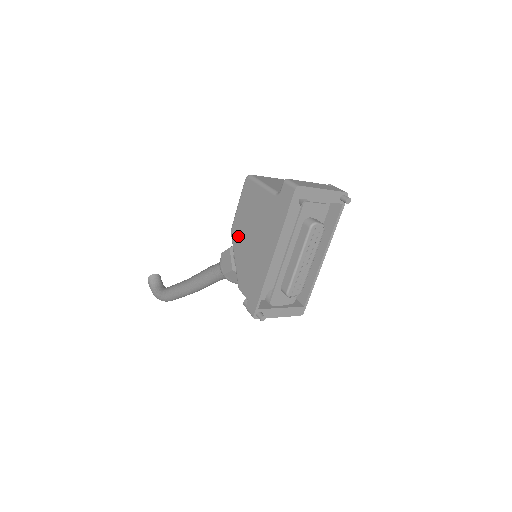
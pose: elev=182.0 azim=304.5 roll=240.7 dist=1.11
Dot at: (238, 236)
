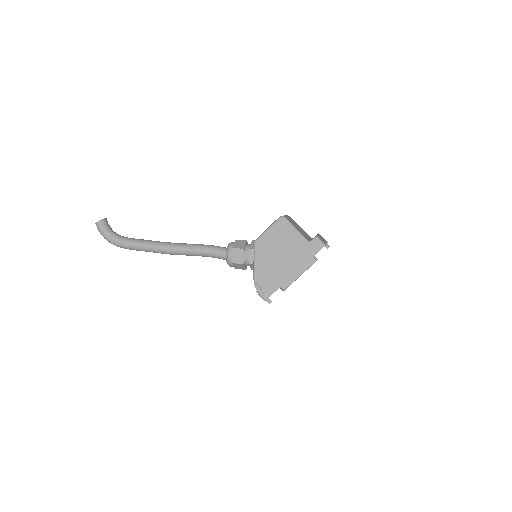
Dot at: (263, 249)
